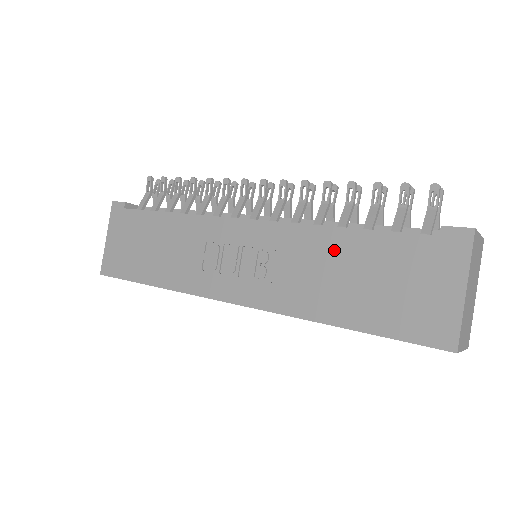
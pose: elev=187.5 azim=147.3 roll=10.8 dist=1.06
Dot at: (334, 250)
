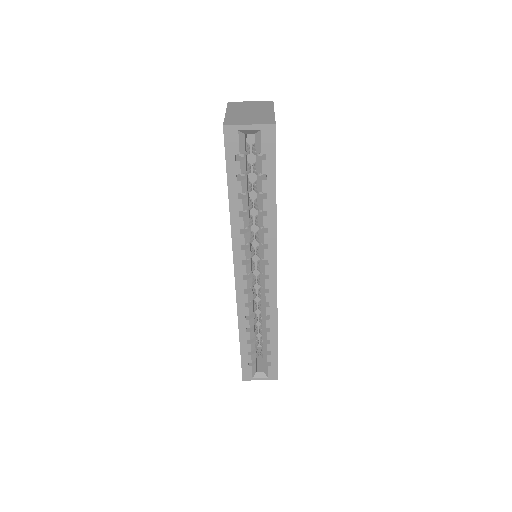
Dot at: occluded
